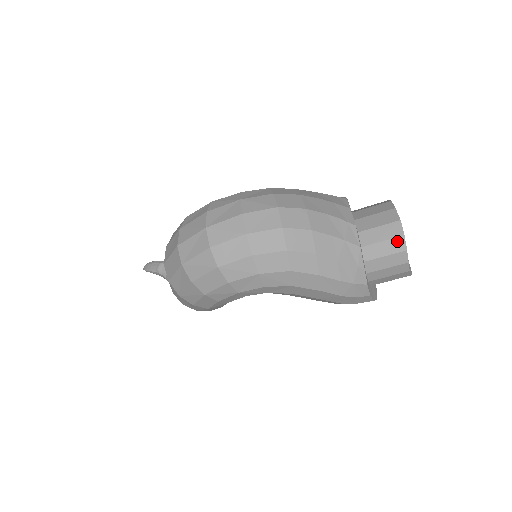
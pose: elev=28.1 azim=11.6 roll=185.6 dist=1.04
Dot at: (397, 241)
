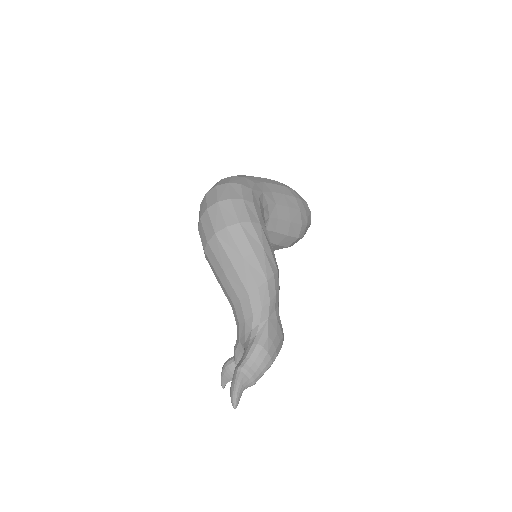
Dot at: occluded
